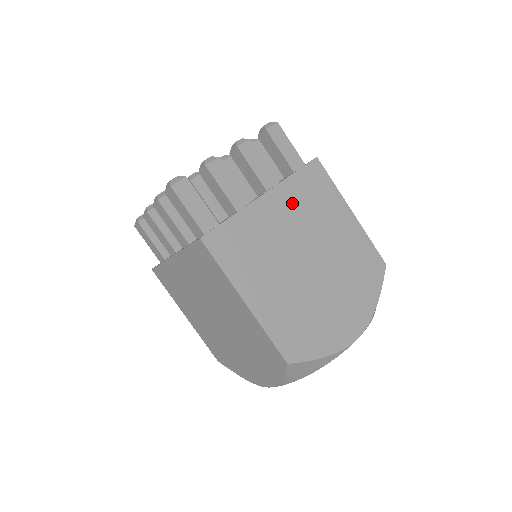
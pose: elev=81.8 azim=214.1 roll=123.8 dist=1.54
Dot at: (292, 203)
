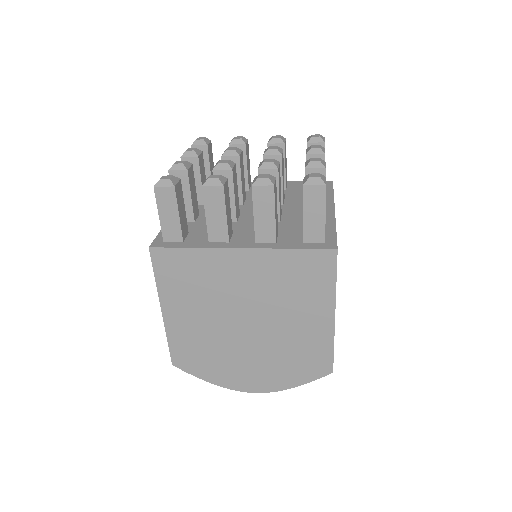
Dot at: occluded
